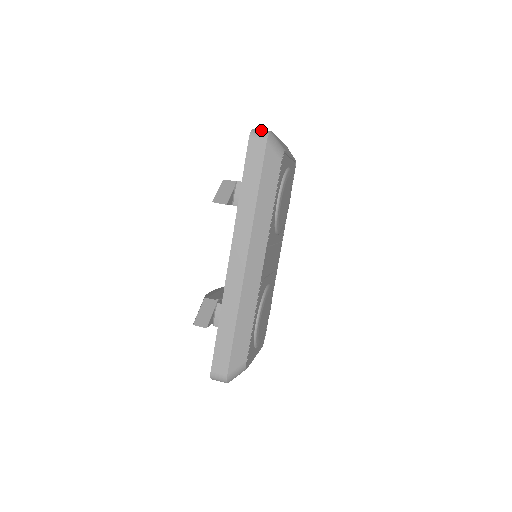
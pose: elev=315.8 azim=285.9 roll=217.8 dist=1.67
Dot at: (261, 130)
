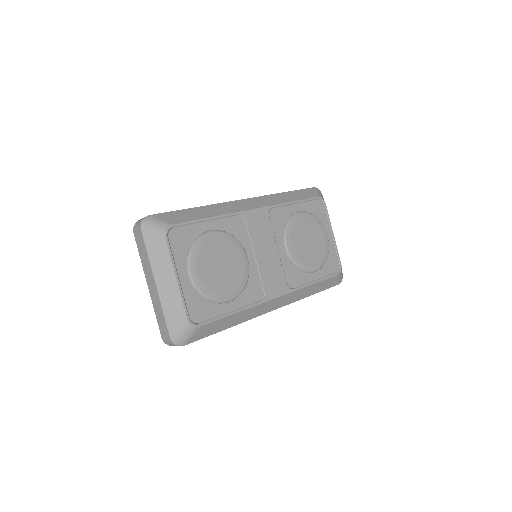
Dot at: occluded
